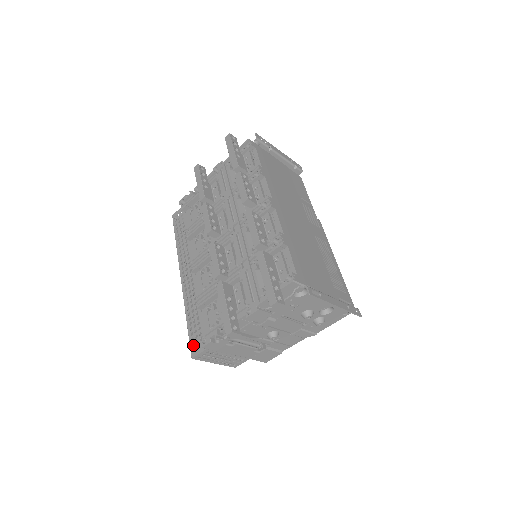
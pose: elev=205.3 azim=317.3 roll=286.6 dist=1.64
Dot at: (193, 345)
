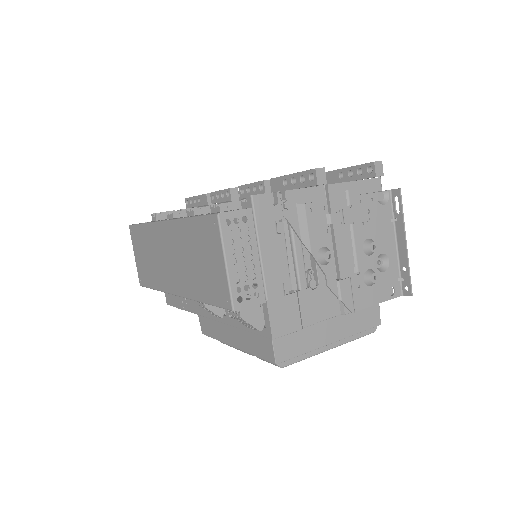
Dot at: (208, 222)
